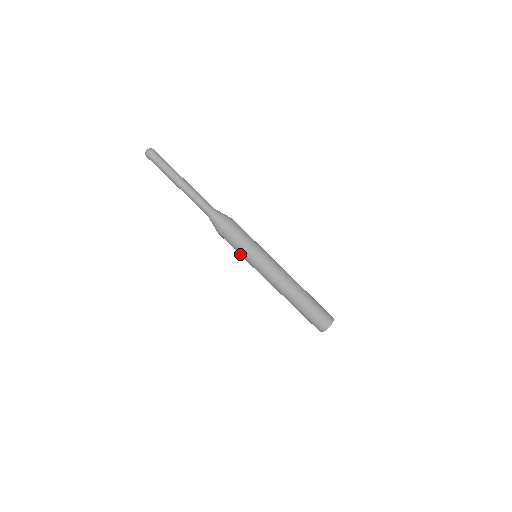
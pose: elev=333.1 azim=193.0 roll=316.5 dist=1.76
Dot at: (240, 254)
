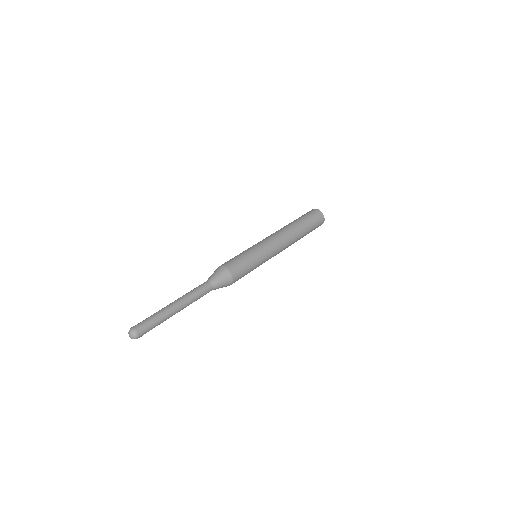
Dot at: occluded
